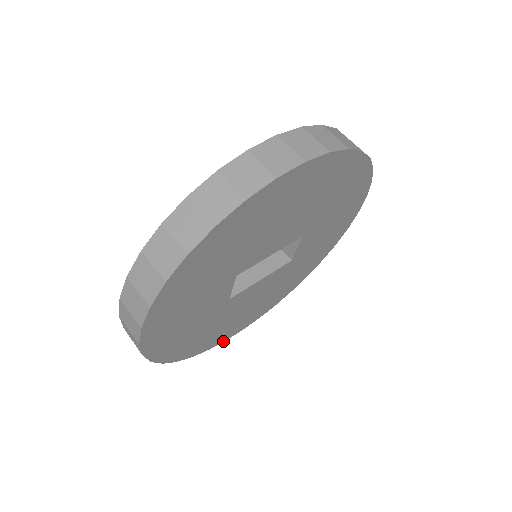
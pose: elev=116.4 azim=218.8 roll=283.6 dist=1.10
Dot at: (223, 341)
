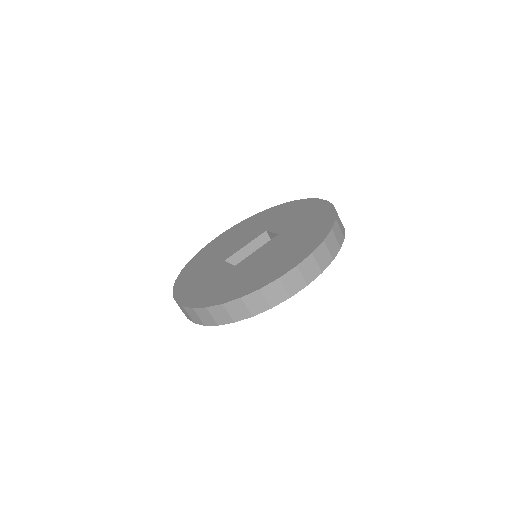
Dot at: occluded
